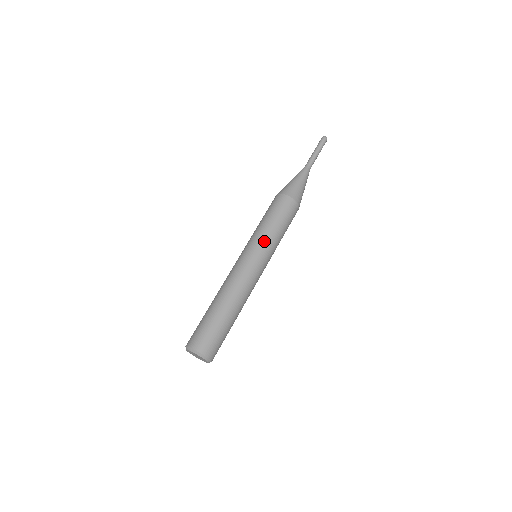
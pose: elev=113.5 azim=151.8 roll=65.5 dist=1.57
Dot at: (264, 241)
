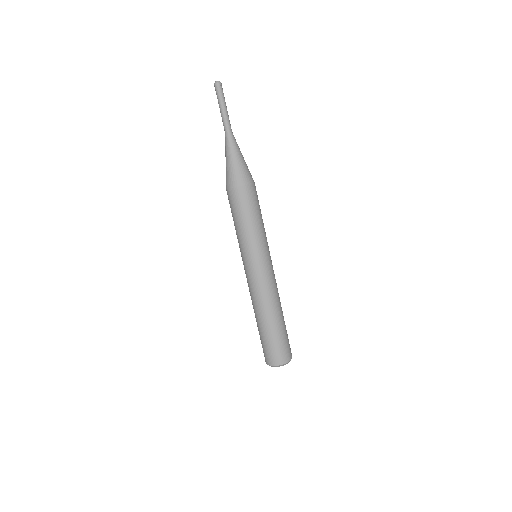
Dot at: (266, 242)
